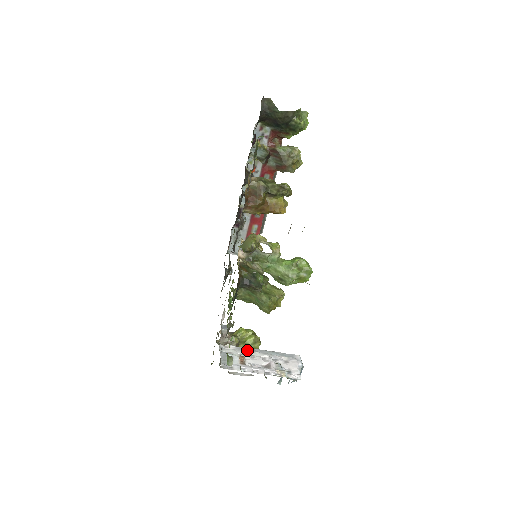
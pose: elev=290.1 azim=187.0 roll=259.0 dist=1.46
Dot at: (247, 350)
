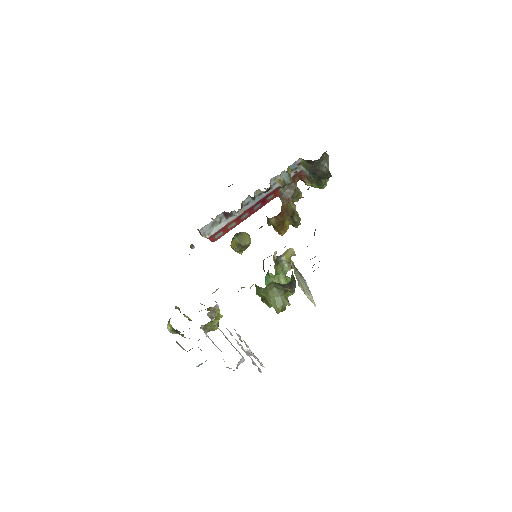
Dot at: occluded
